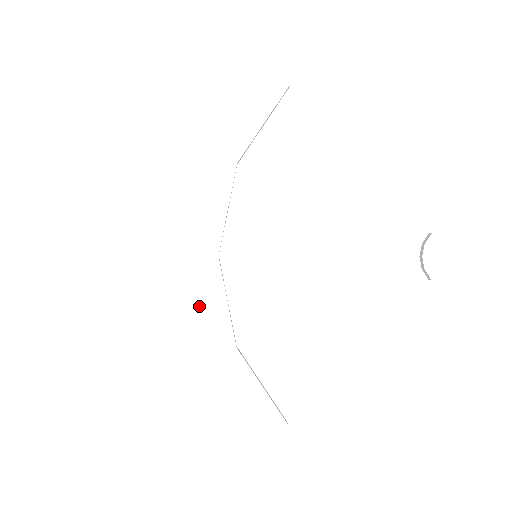
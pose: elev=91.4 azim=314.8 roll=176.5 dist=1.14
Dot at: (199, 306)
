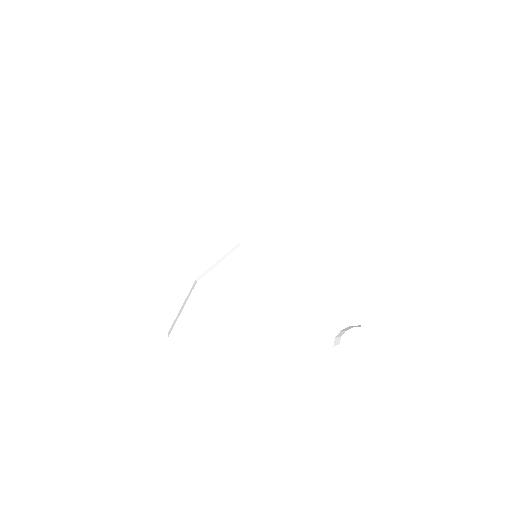
Dot at: (206, 247)
